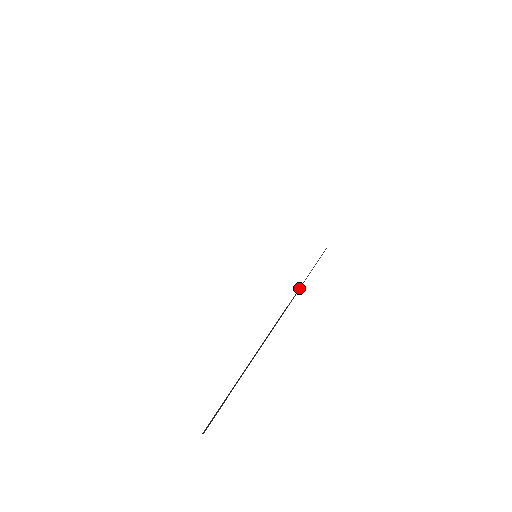
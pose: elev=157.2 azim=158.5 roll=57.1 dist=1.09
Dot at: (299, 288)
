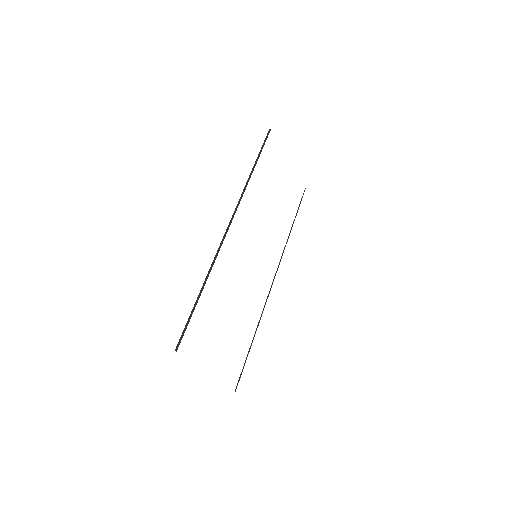
Dot at: (283, 252)
